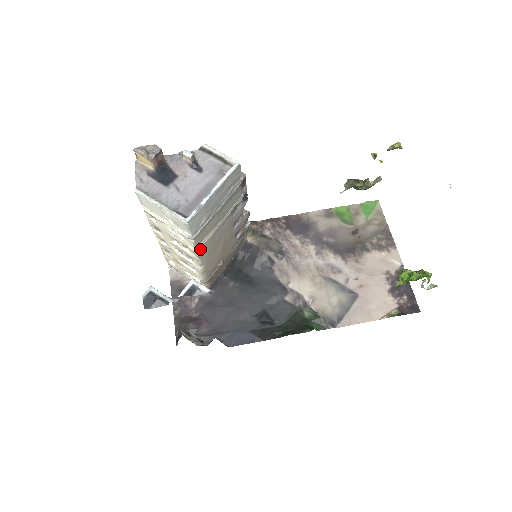
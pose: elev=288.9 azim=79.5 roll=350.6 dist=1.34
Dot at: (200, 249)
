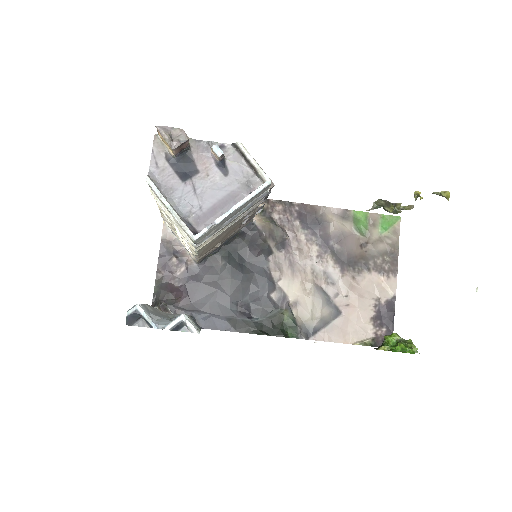
Dot at: (200, 248)
